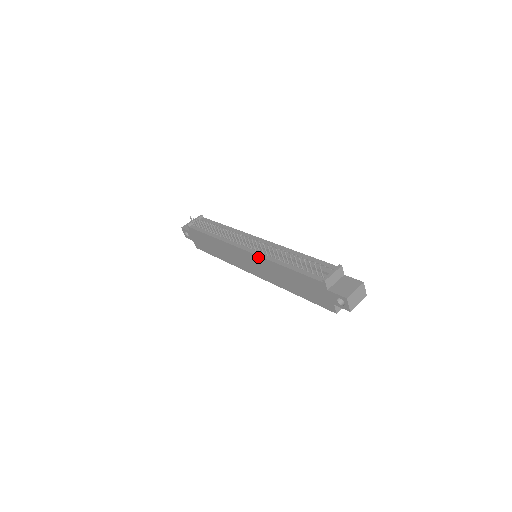
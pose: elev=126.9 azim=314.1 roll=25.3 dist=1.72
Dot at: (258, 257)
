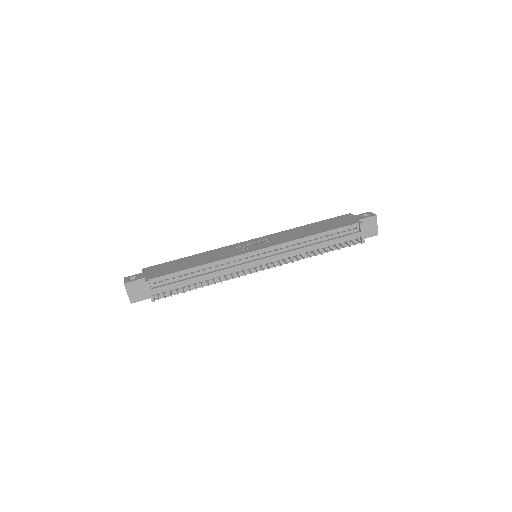
Dot at: occluded
